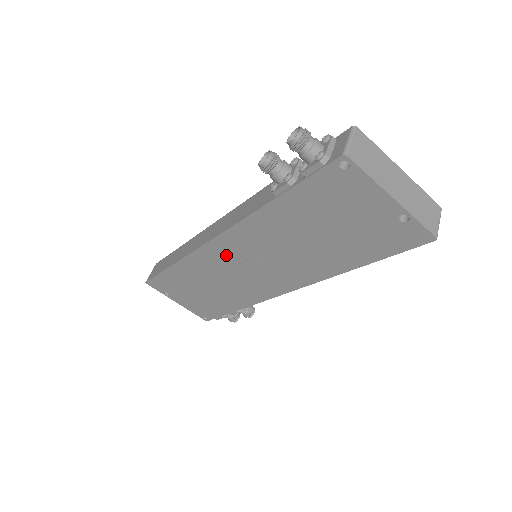
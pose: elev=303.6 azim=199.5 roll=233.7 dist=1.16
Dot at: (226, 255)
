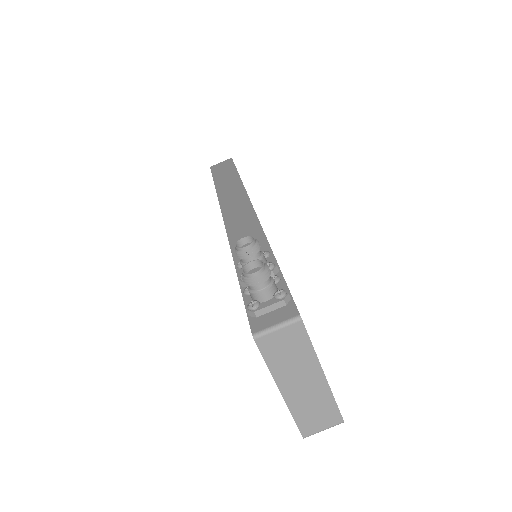
Dot at: occluded
